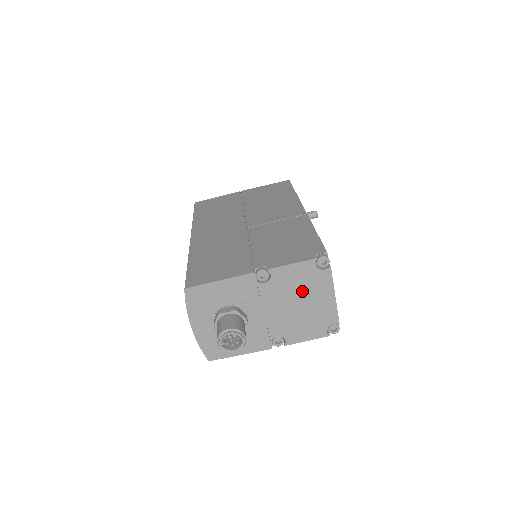
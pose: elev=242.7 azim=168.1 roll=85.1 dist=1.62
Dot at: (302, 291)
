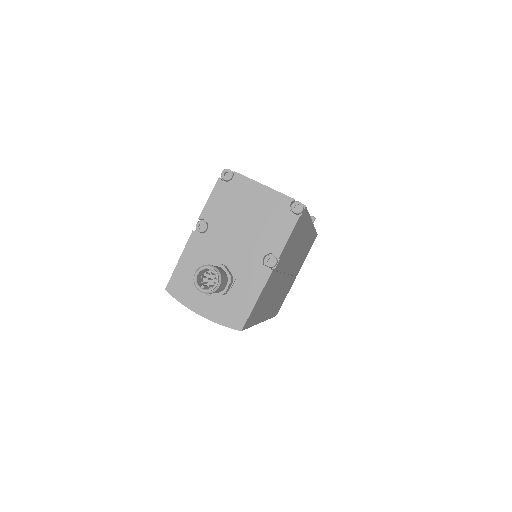
Dot at: (238, 207)
